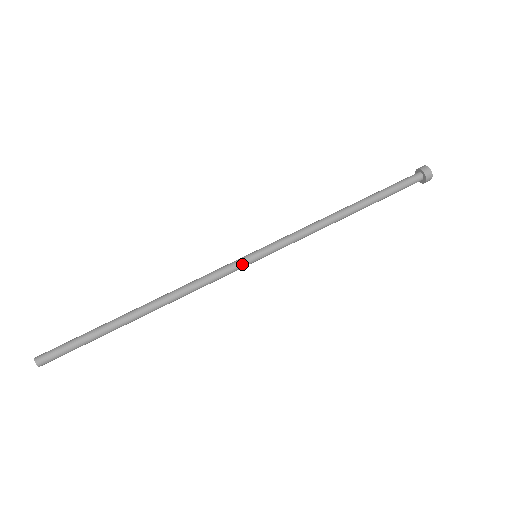
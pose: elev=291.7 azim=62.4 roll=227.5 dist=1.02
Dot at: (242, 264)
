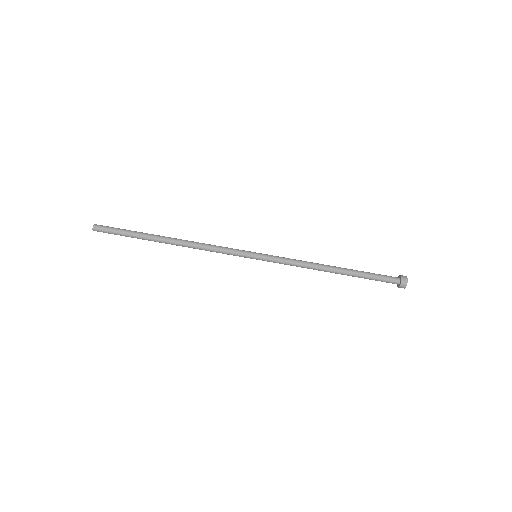
Dot at: (244, 255)
